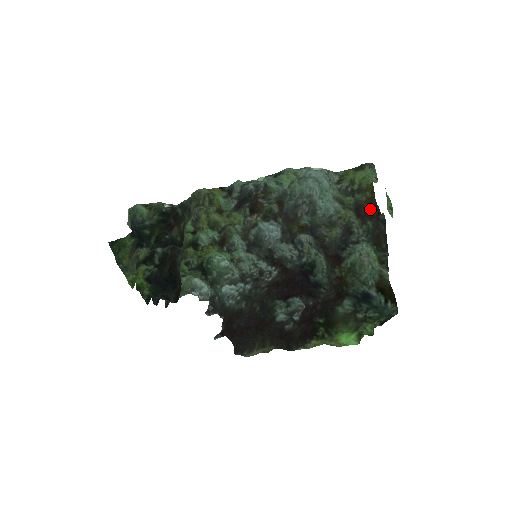
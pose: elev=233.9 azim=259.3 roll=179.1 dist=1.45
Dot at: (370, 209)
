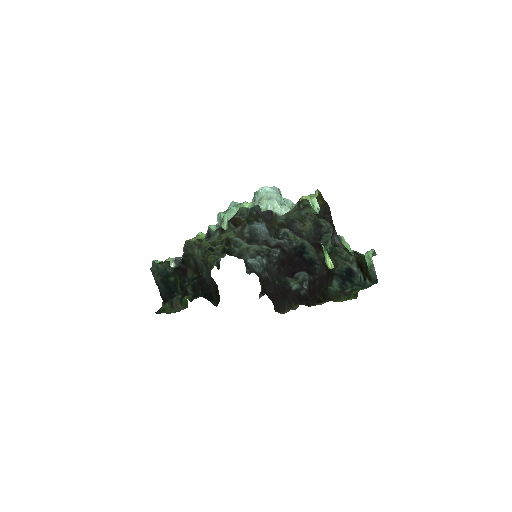
Dot at: (326, 216)
